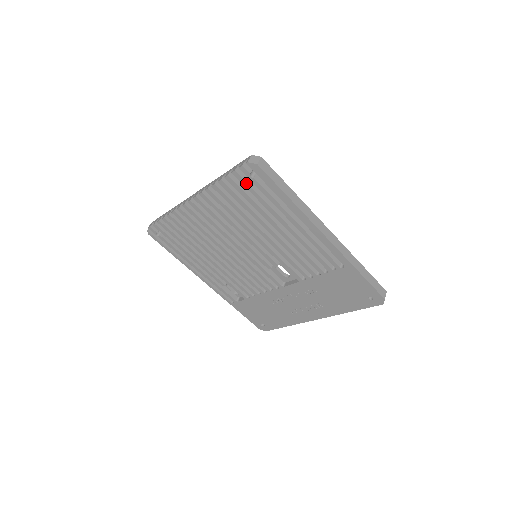
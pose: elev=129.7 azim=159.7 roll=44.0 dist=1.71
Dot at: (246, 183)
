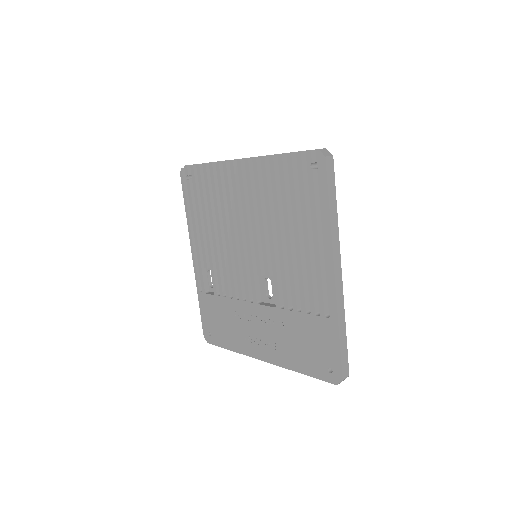
Dot at: (302, 170)
